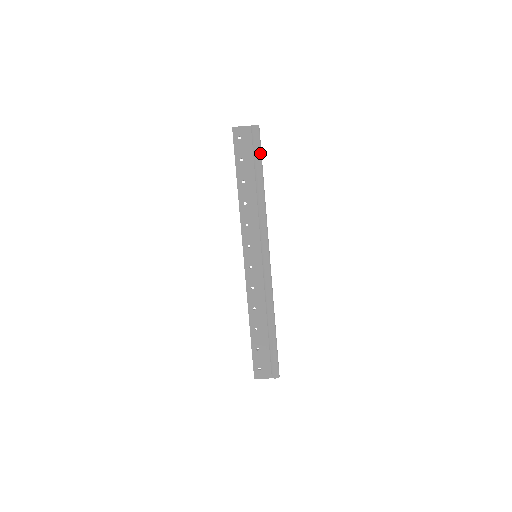
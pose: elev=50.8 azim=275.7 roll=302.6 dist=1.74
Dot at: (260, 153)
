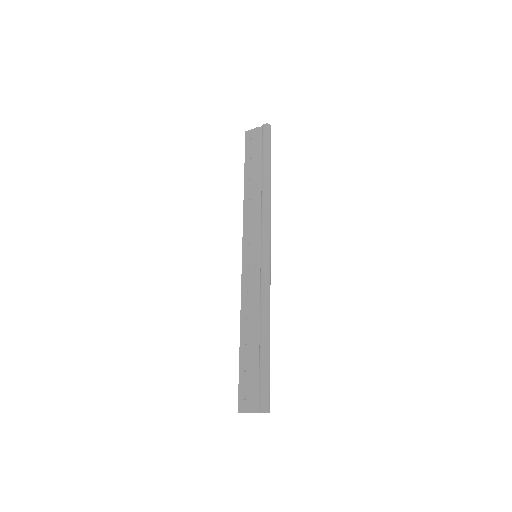
Dot at: (268, 149)
